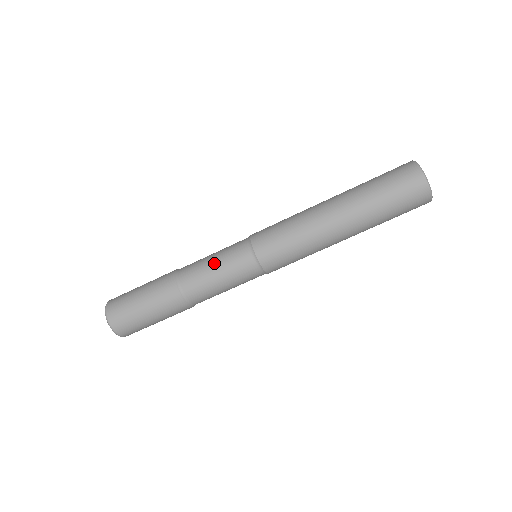
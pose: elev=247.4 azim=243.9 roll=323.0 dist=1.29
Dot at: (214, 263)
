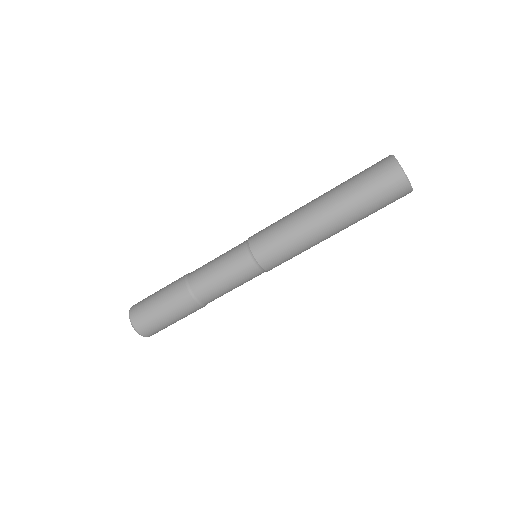
Dot at: (222, 276)
